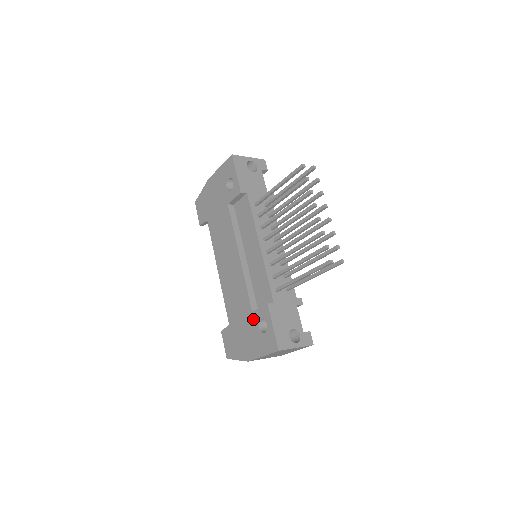
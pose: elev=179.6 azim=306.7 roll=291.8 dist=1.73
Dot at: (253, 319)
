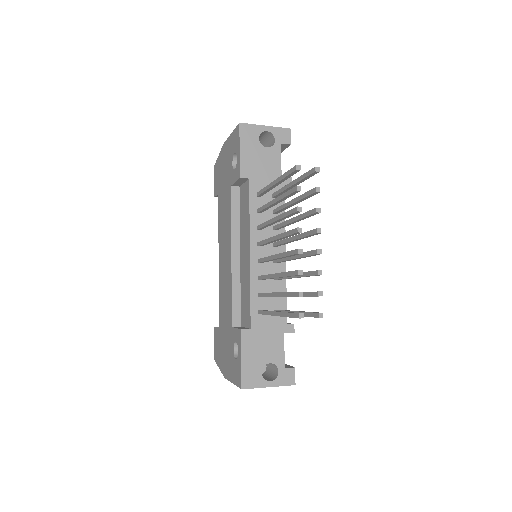
Dot at: (231, 336)
